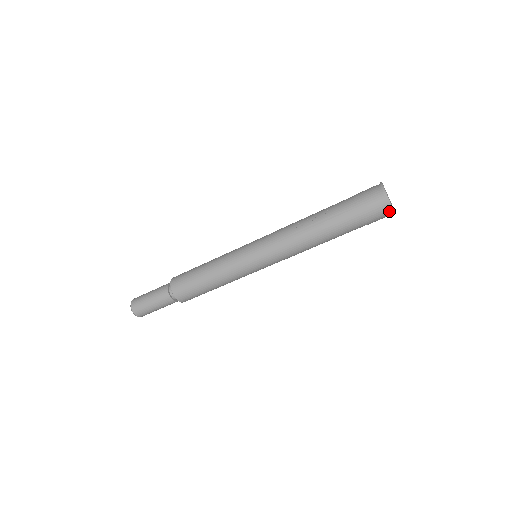
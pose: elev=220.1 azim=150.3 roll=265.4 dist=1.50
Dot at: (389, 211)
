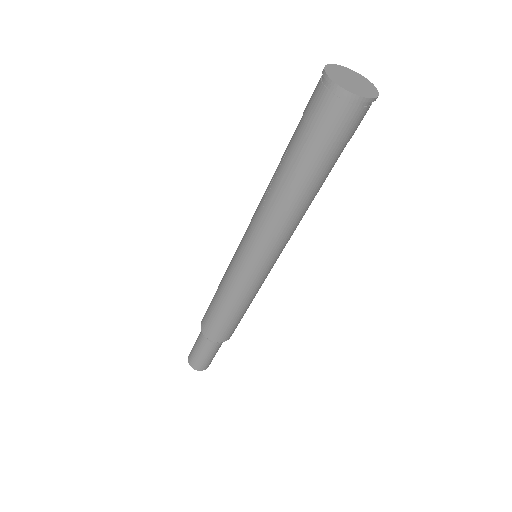
Dot at: (360, 103)
